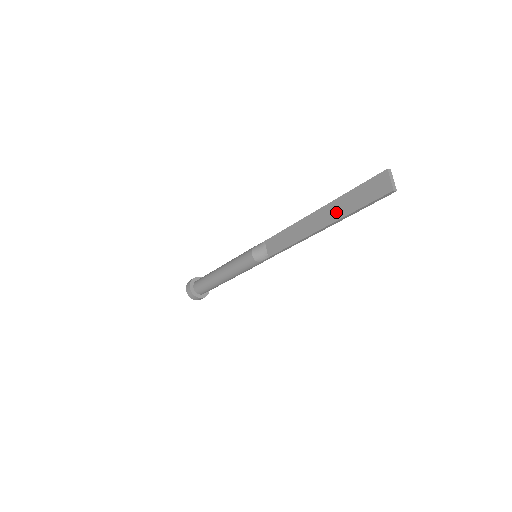
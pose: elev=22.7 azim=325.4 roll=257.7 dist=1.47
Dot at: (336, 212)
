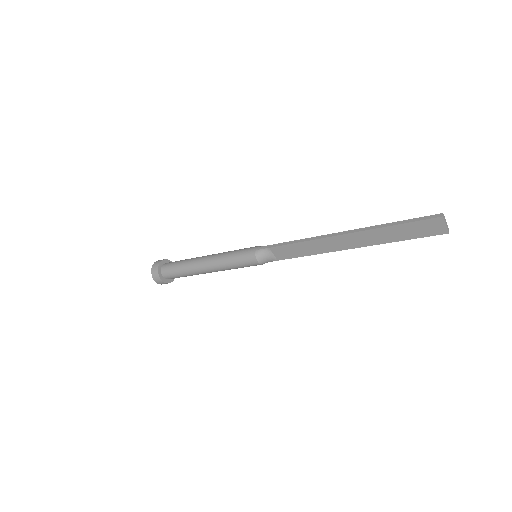
Dot at: (374, 239)
